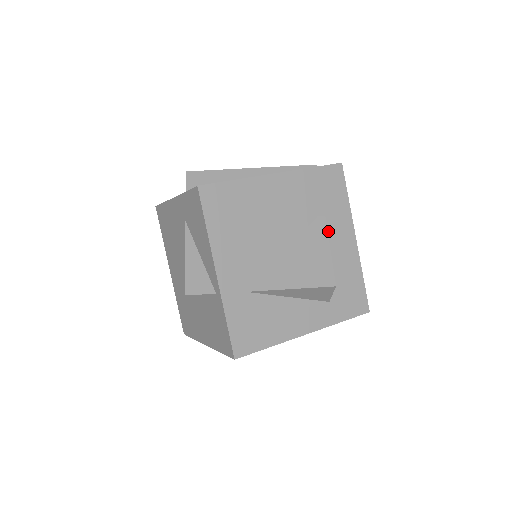
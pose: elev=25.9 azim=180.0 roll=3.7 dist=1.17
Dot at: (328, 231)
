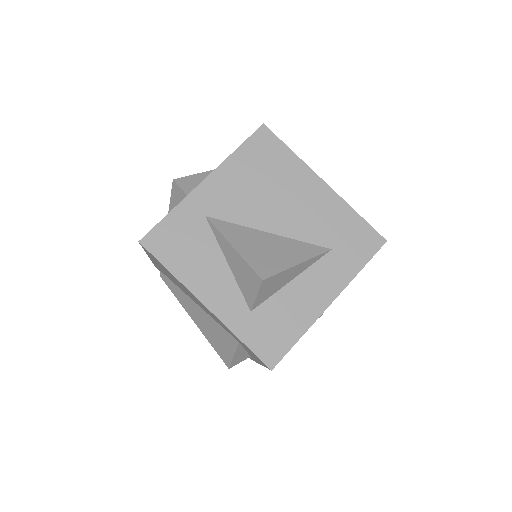
Dot at: (316, 266)
